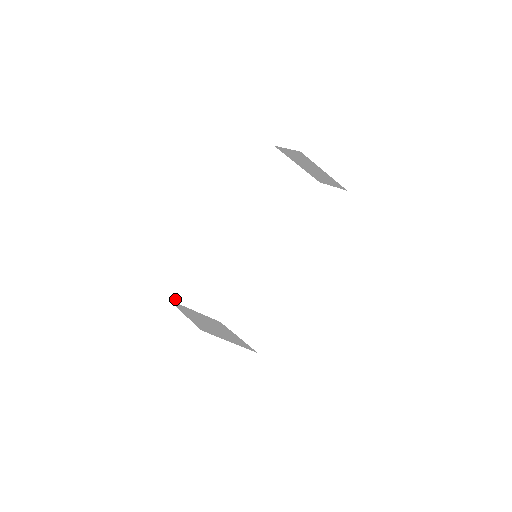
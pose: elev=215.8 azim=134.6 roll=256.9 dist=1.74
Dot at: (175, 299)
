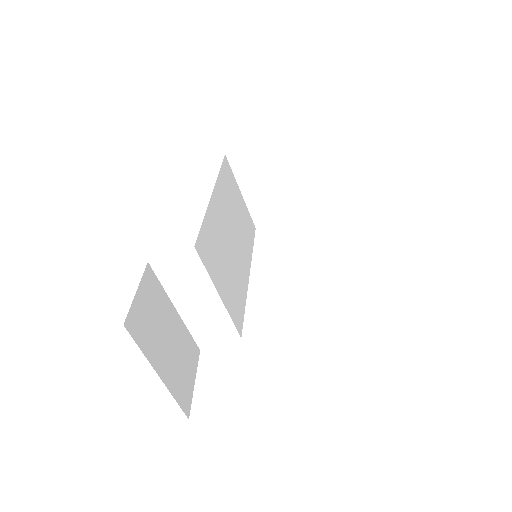
Dot at: (132, 331)
